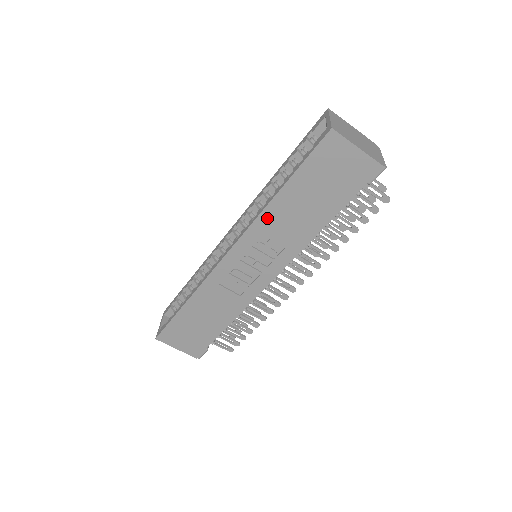
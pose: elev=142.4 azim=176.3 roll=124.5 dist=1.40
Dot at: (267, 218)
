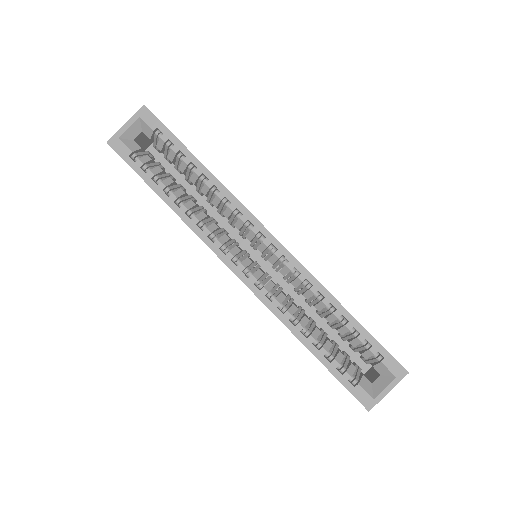
Dot at: occluded
